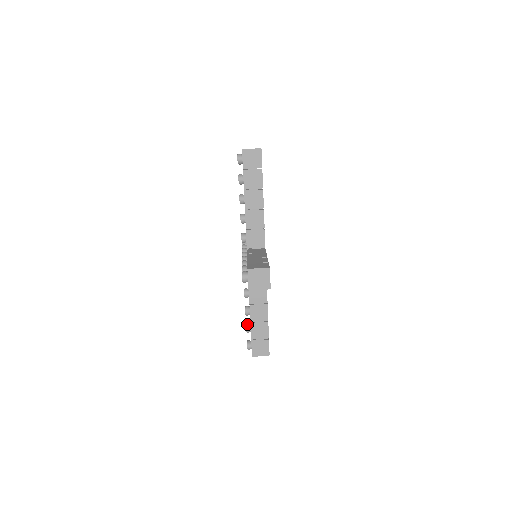
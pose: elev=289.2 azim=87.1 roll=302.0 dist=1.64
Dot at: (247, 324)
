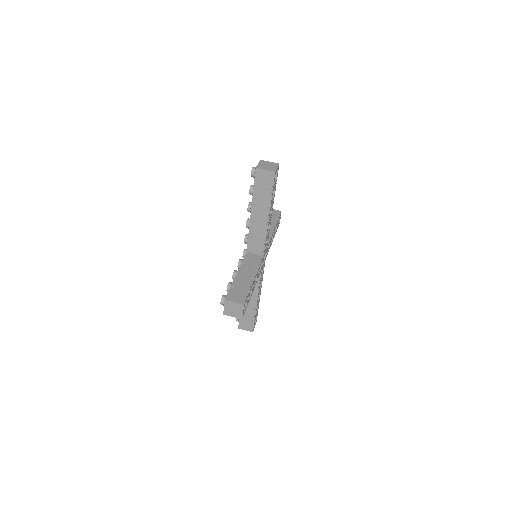
Dot at: occluded
